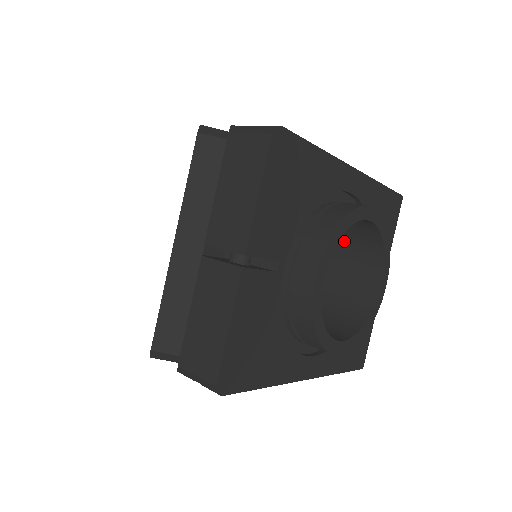
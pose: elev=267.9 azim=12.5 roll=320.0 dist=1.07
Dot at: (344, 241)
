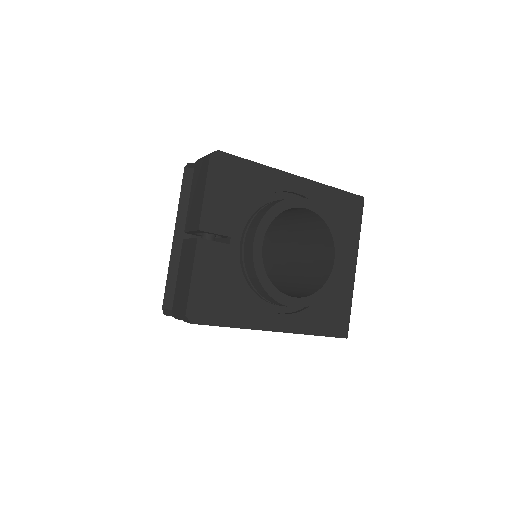
Dot at: (309, 233)
